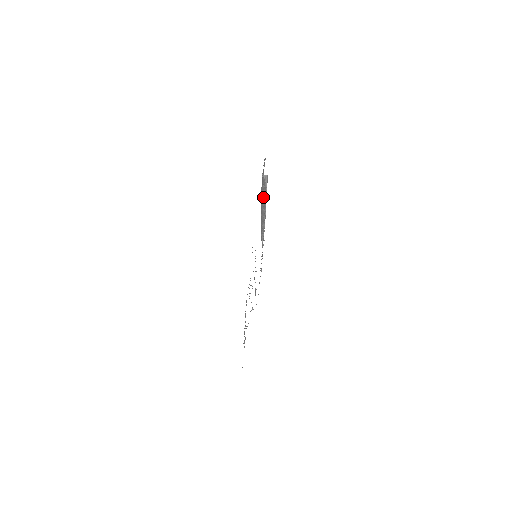
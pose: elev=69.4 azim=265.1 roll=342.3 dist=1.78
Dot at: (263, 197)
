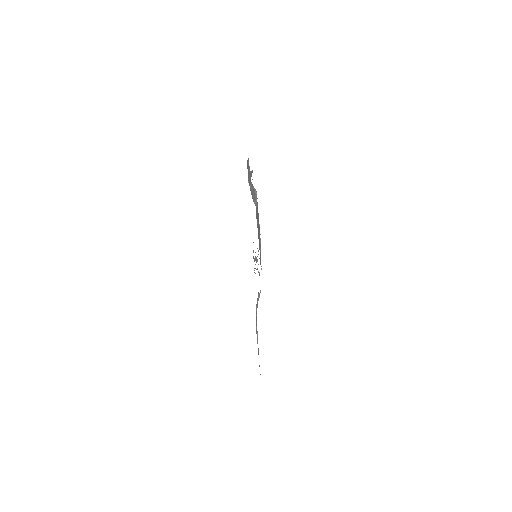
Dot at: (252, 188)
